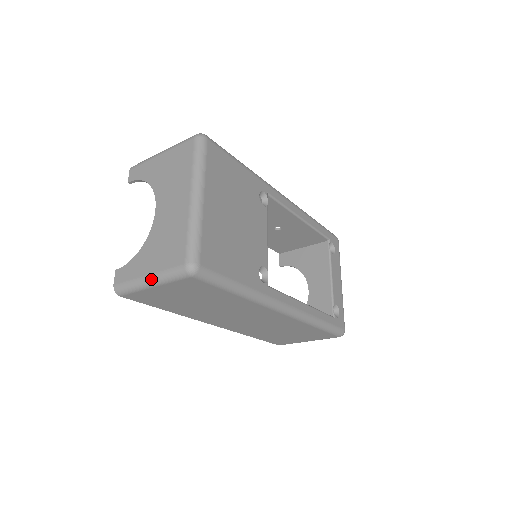
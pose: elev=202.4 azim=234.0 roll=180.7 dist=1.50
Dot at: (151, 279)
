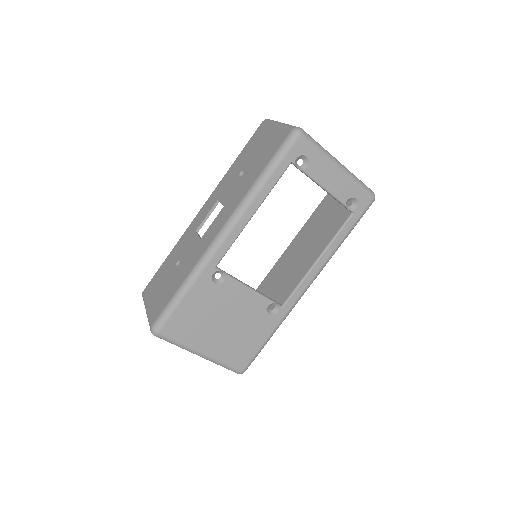
Dot at: occluded
